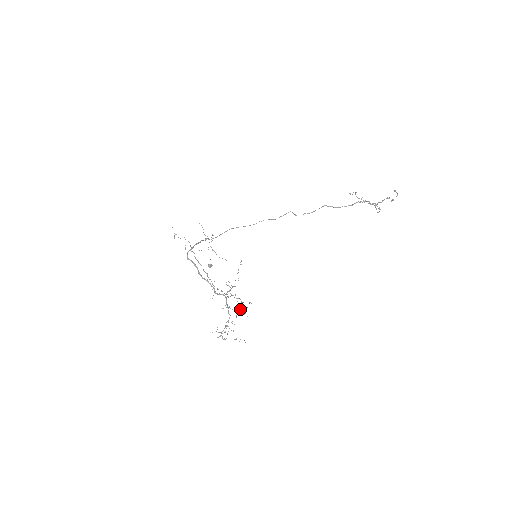
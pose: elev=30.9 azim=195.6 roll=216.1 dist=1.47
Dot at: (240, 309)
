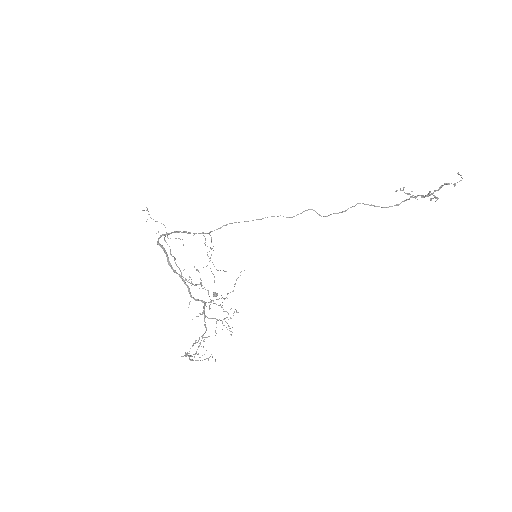
Dot at: (221, 320)
